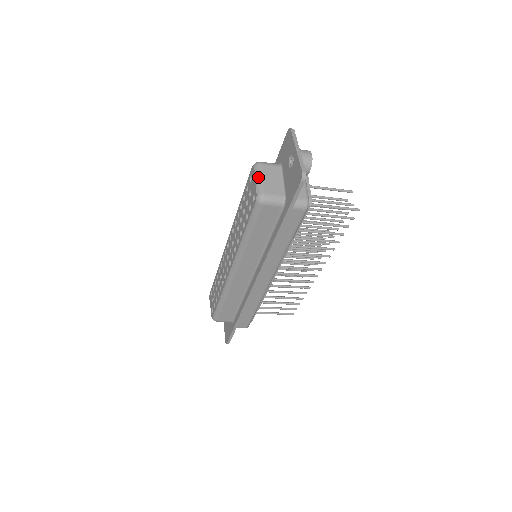
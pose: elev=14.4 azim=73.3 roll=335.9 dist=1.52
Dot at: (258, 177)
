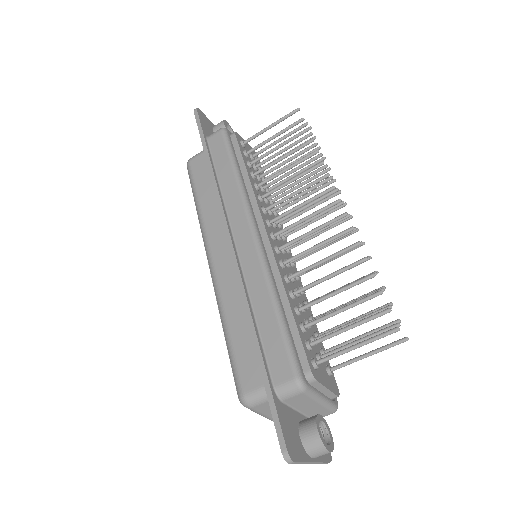
Dot at: occluded
